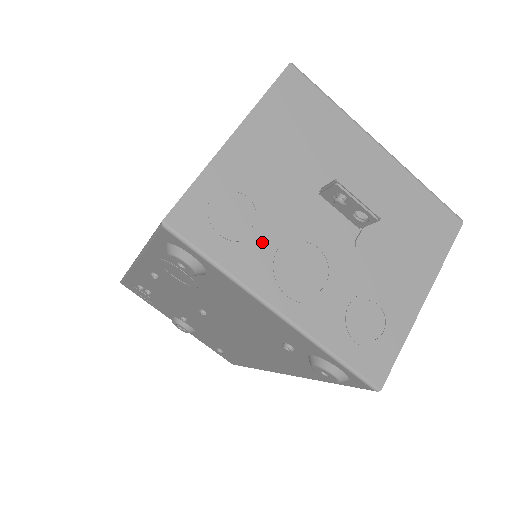
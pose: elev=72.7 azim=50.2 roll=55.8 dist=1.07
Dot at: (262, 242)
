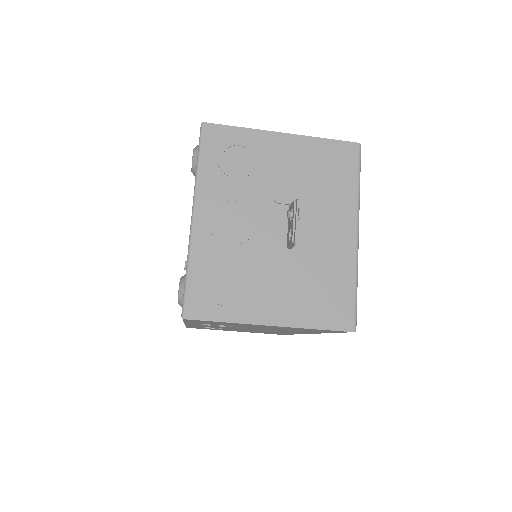
Dot at: (230, 184)
